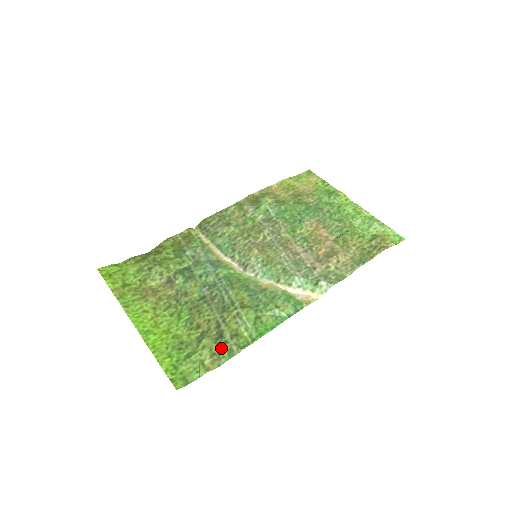
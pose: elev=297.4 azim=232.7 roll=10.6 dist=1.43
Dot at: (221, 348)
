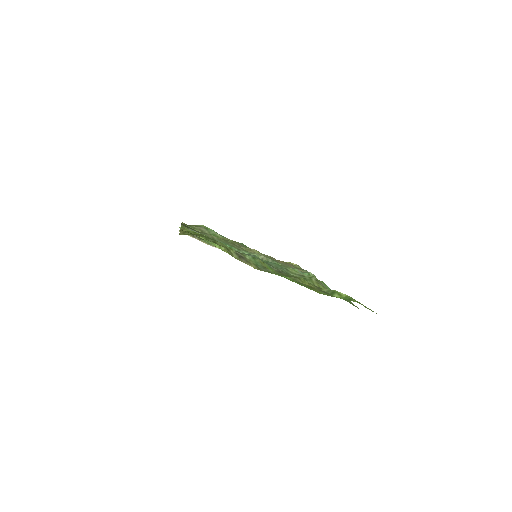
Dot at: (345, 300)
